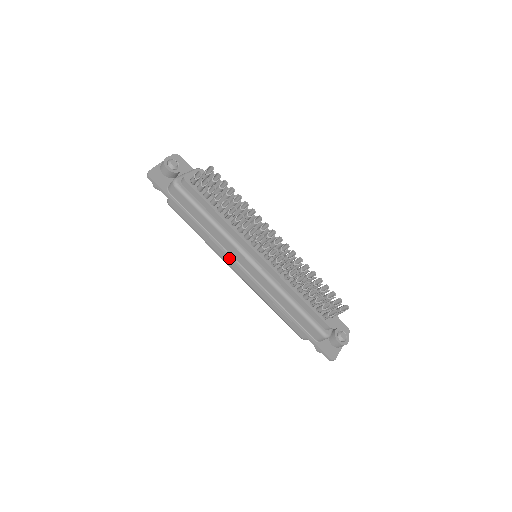
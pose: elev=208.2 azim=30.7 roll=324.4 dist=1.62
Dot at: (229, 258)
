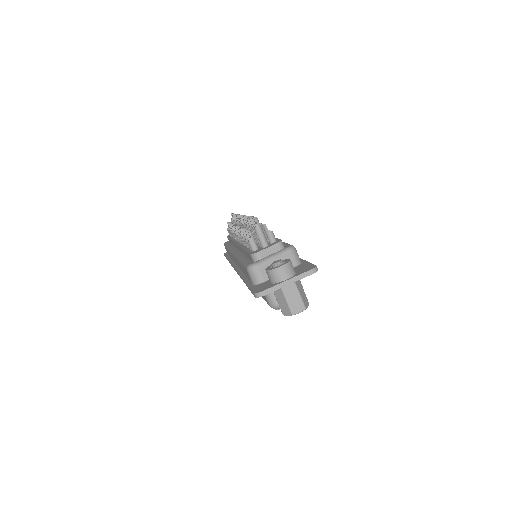
Dot at: occluded
